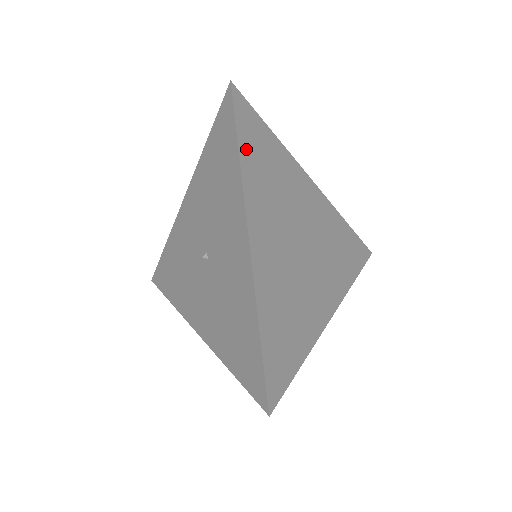
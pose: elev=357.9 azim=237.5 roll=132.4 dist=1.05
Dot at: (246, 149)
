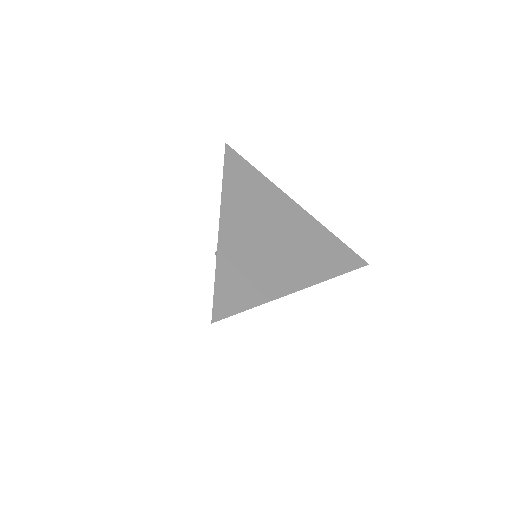
Dot at: (230, 177)
